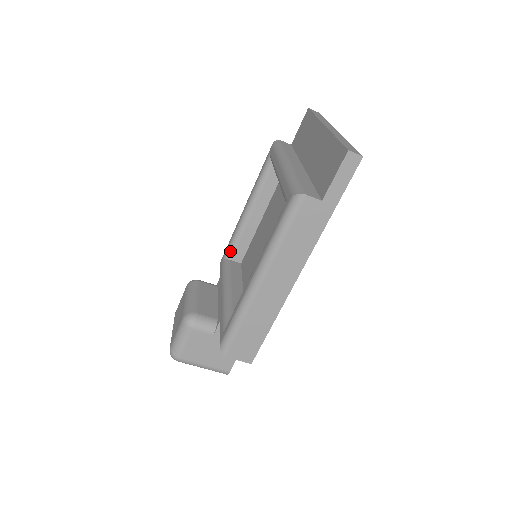
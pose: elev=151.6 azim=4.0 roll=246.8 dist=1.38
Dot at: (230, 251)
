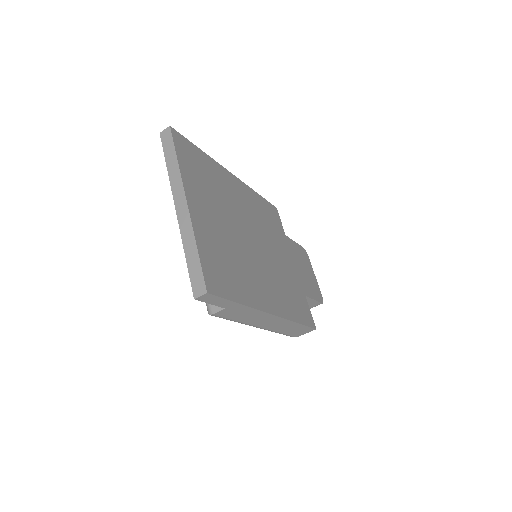
Dot at: occluded
